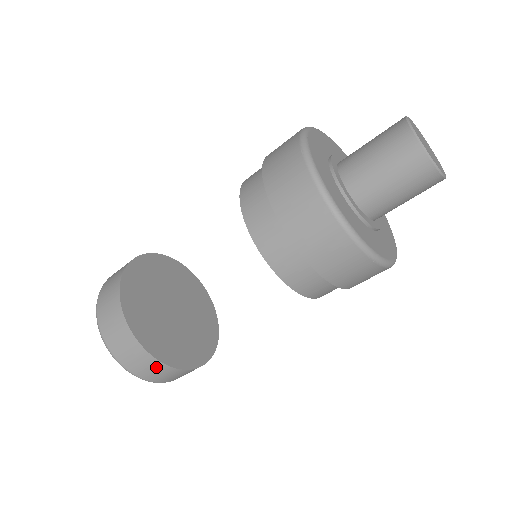
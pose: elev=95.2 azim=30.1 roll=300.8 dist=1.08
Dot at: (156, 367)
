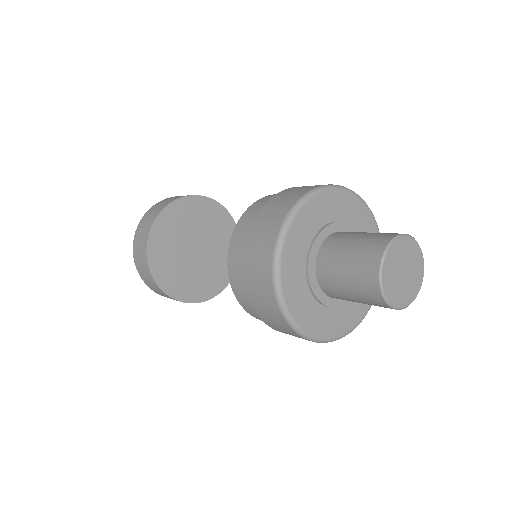
Dot at: (156, 287)
